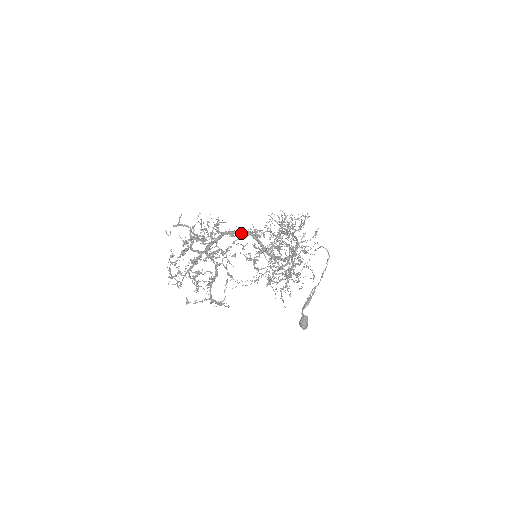
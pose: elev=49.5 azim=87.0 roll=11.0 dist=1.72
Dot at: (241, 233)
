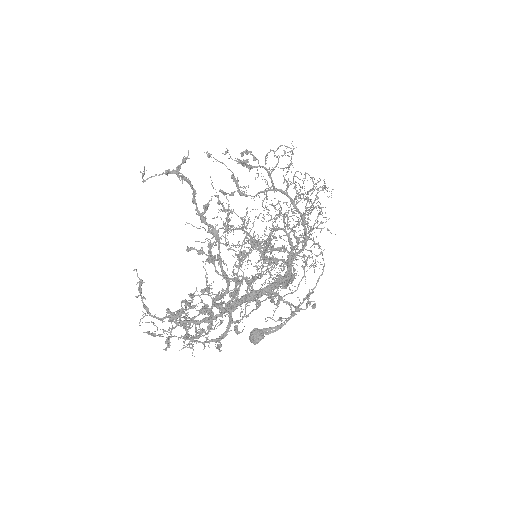
Dot at: (285, 280)
